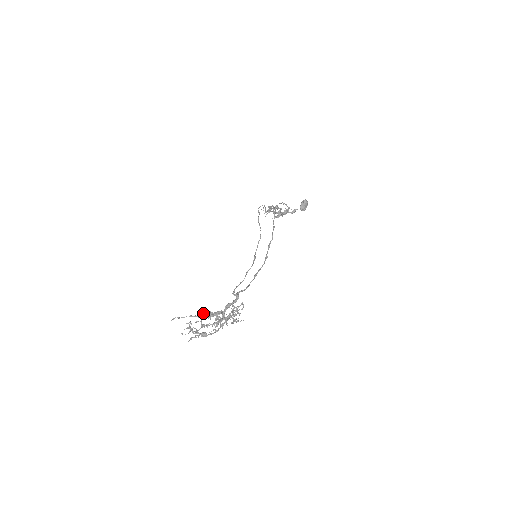
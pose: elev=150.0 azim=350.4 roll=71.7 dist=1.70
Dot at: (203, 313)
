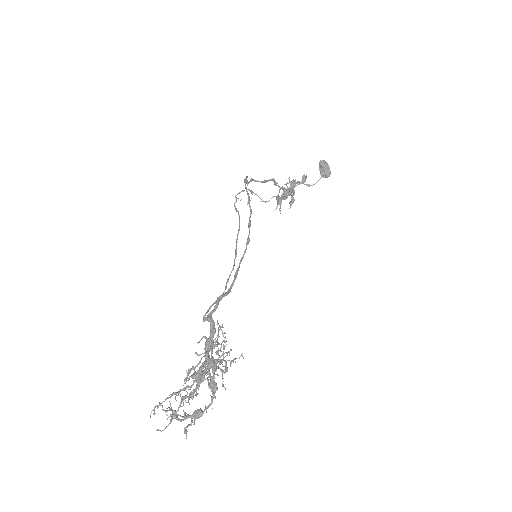
Dot at: occluded
